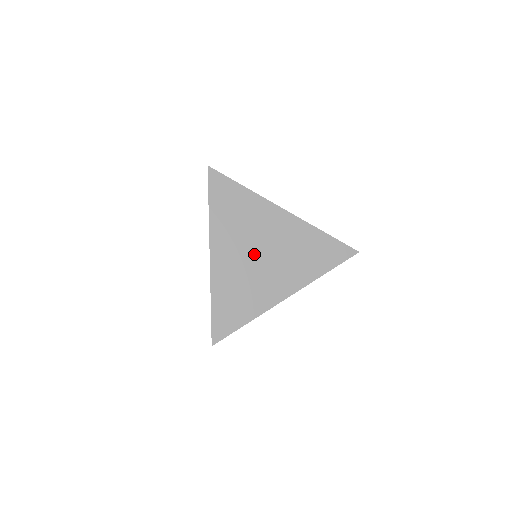
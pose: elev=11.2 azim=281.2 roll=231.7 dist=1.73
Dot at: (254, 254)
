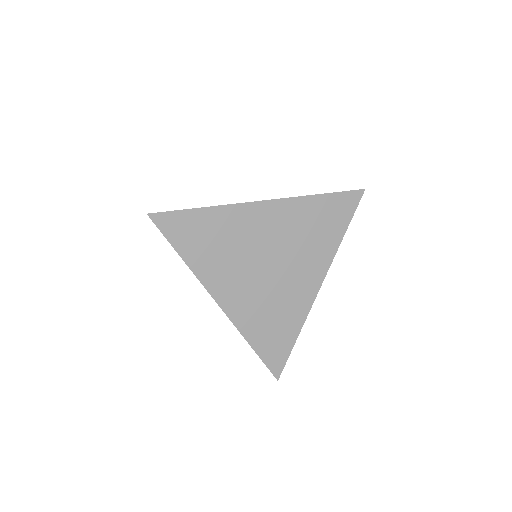
Dot at: occluded
